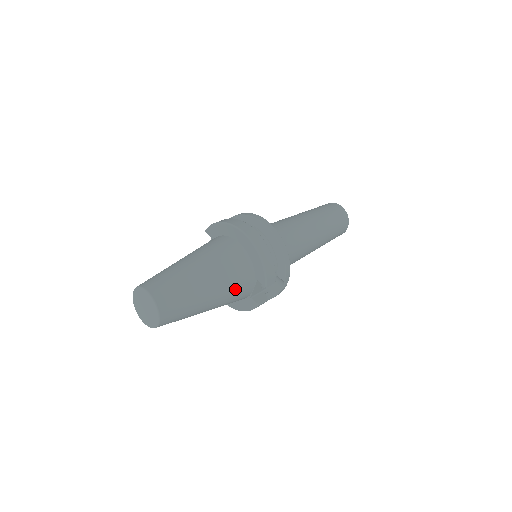
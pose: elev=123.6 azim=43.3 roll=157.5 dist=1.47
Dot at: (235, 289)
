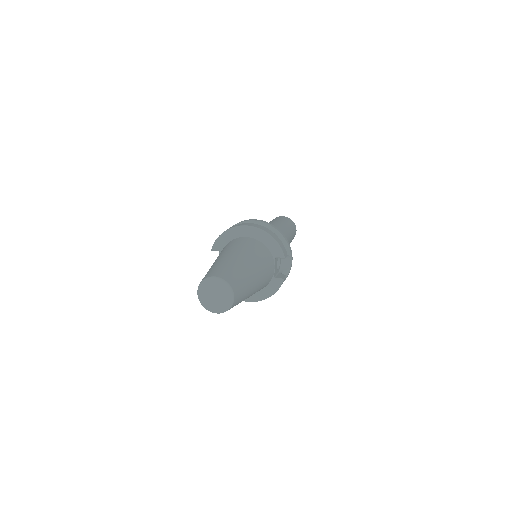
Dot at: (265, 267)
